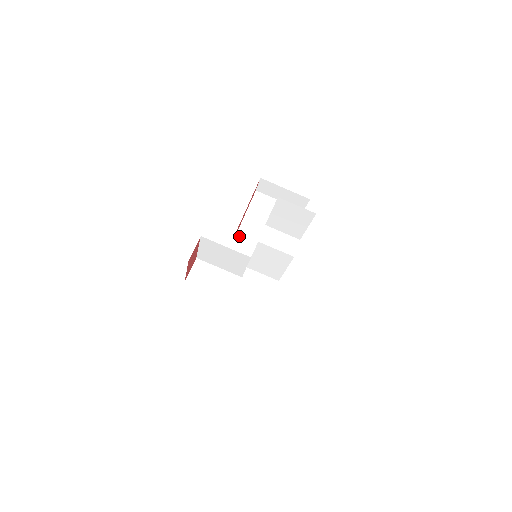
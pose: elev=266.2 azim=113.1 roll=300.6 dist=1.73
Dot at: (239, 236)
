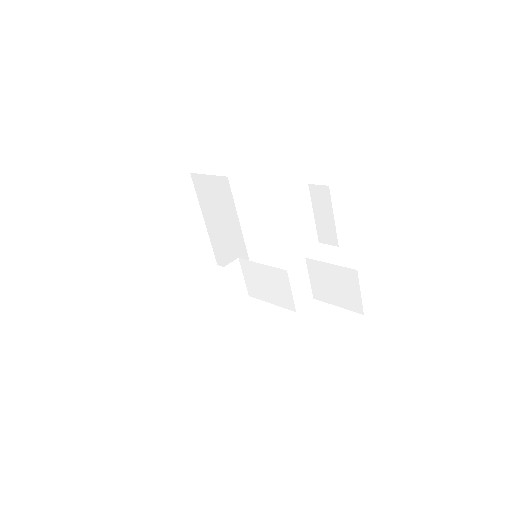
Dot at: (258, 215)
